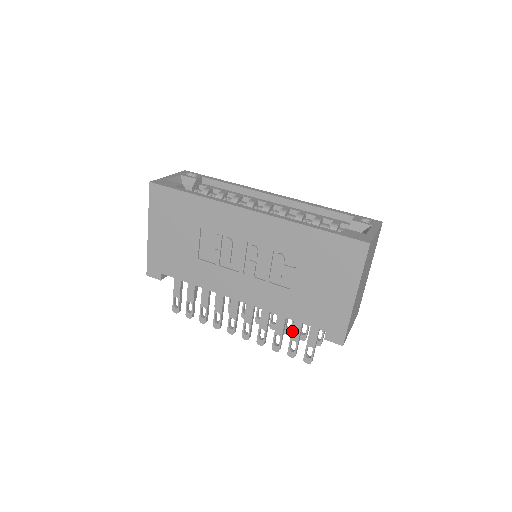
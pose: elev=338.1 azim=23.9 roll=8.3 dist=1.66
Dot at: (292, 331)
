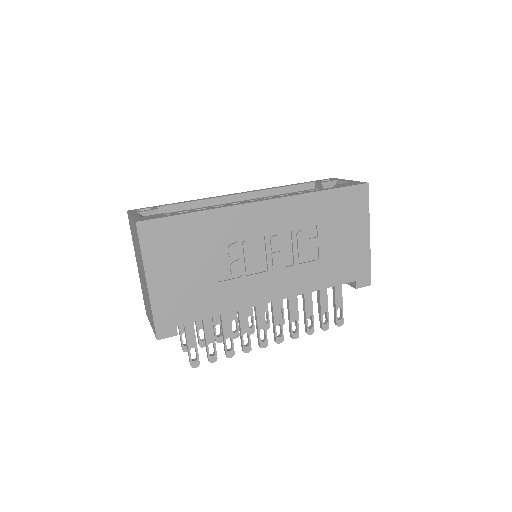
Dot at: (321, 304)
